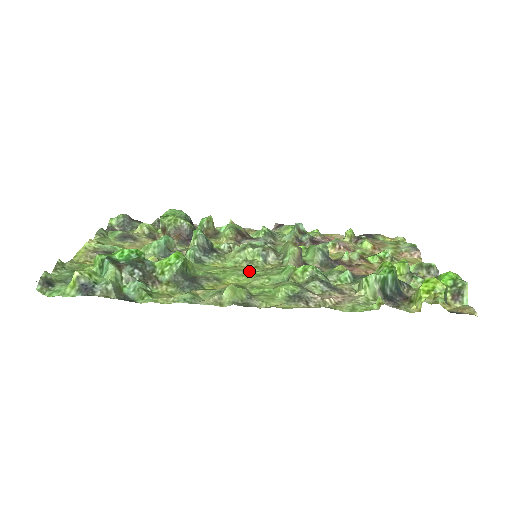
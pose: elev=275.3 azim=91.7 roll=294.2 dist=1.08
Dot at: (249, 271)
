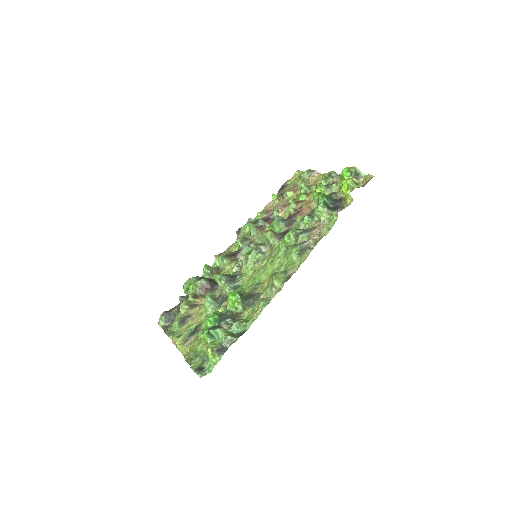
Dot at: (263, 265)
